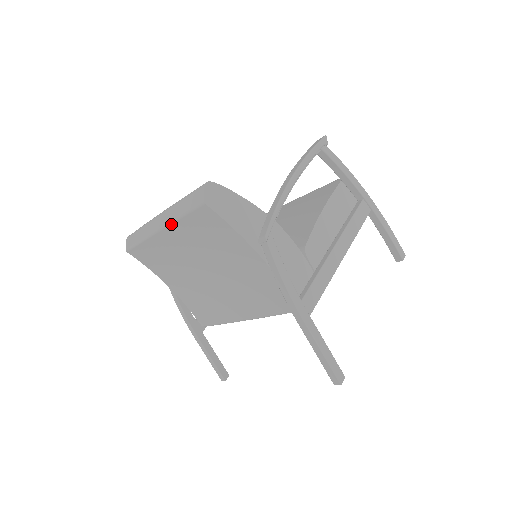
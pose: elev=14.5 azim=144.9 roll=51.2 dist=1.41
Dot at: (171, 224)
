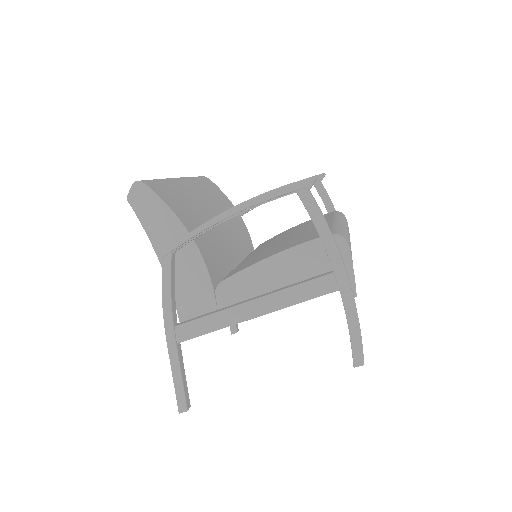
Dot at: occluded
